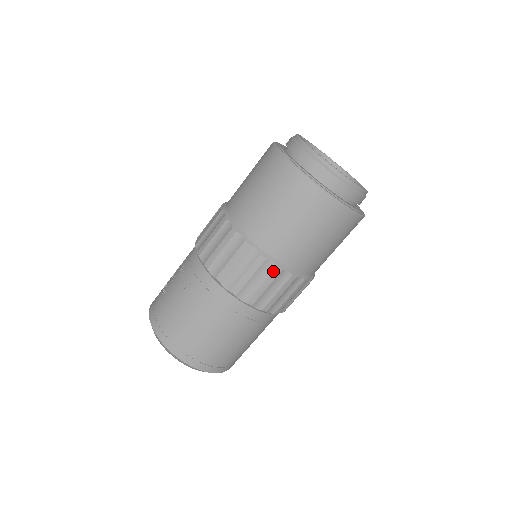
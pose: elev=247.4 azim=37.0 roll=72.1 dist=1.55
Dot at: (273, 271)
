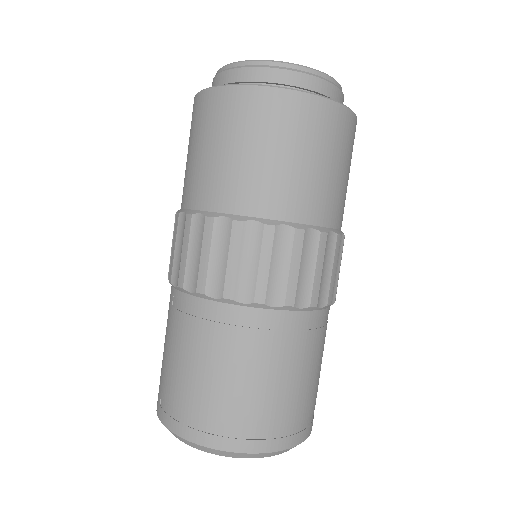
Dot at: (186, 223)
